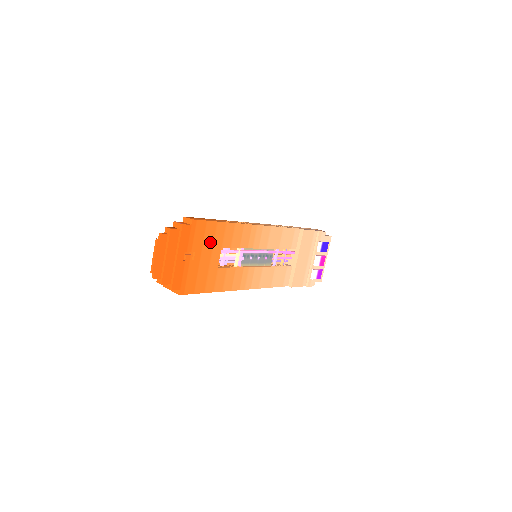
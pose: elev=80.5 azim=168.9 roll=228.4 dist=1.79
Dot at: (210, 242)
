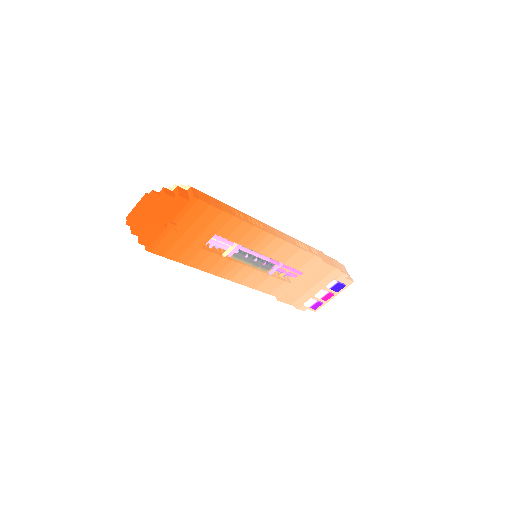
Dot at: (204, 224)
